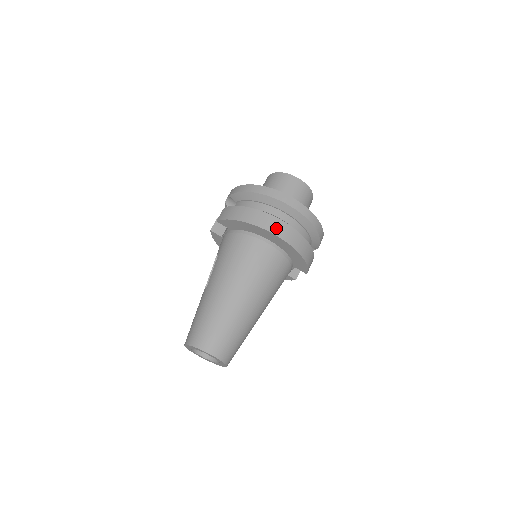
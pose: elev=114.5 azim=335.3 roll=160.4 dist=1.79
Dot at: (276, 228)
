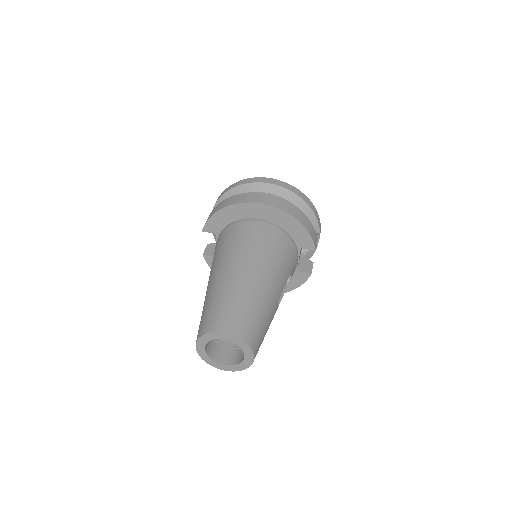
Dot at: (258, 199)
